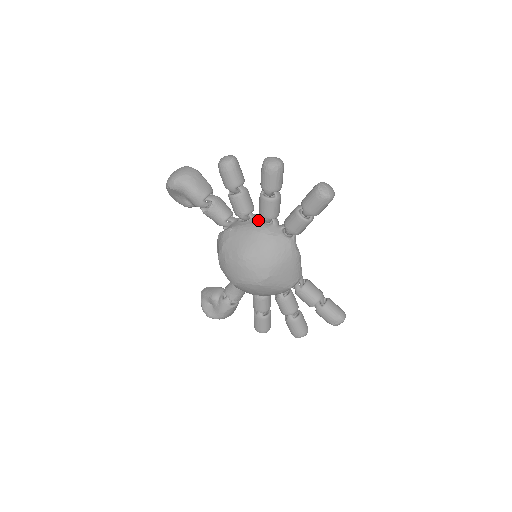
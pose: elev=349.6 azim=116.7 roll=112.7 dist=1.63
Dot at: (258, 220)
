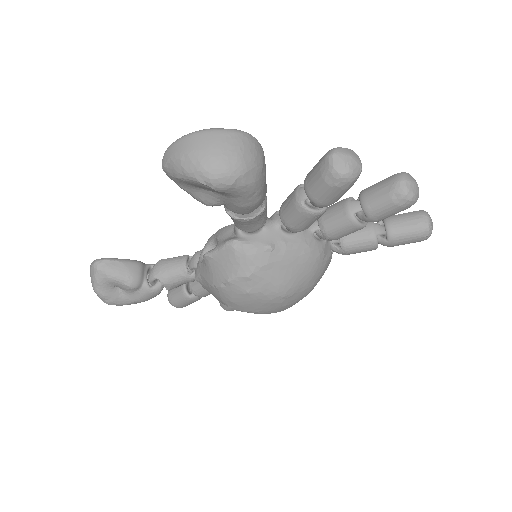
Dot at: (311, 234)
